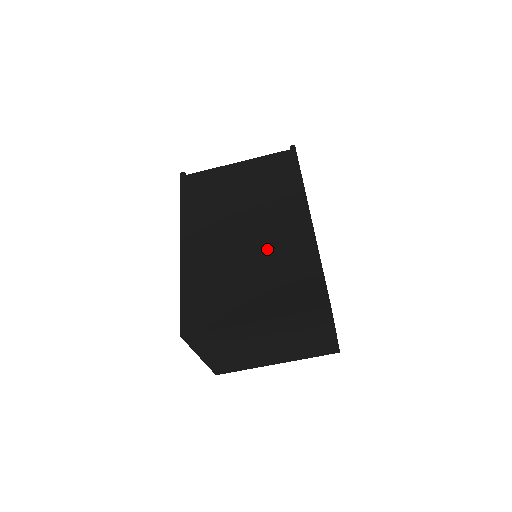
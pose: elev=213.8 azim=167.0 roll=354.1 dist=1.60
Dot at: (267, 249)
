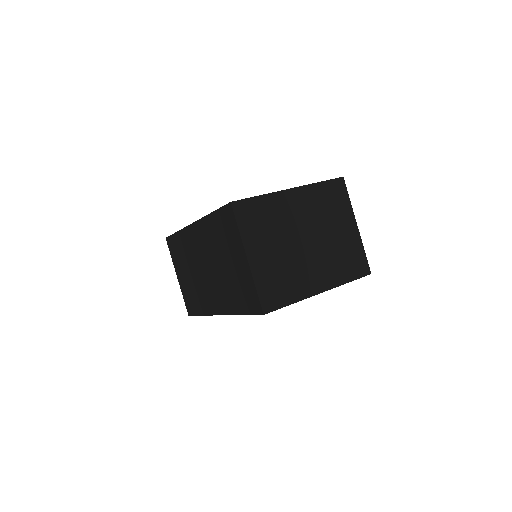
Dot at: occluded
